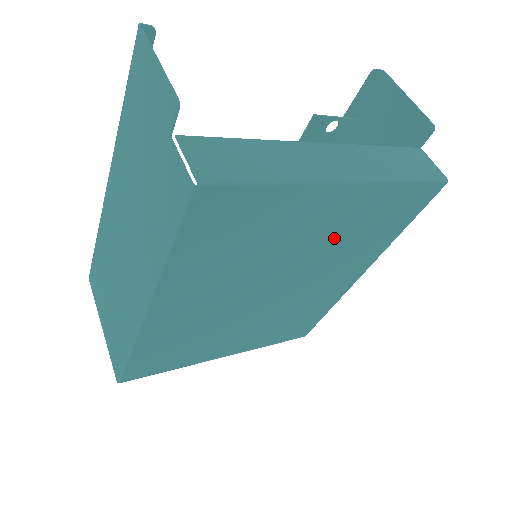
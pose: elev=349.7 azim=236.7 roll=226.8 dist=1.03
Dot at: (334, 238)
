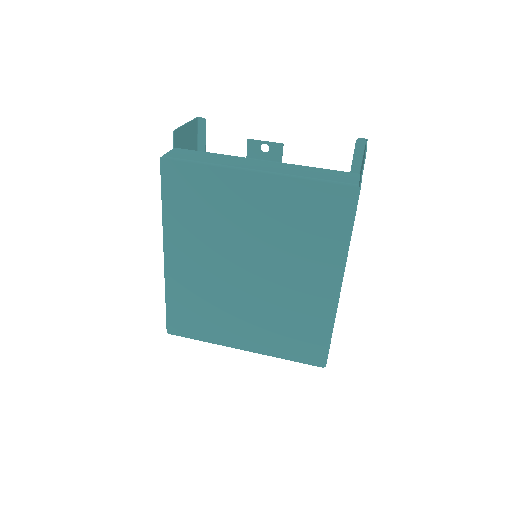
Dot at: (276, 226)
